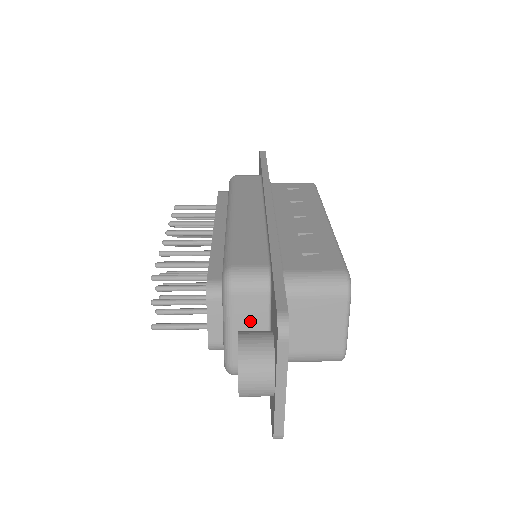
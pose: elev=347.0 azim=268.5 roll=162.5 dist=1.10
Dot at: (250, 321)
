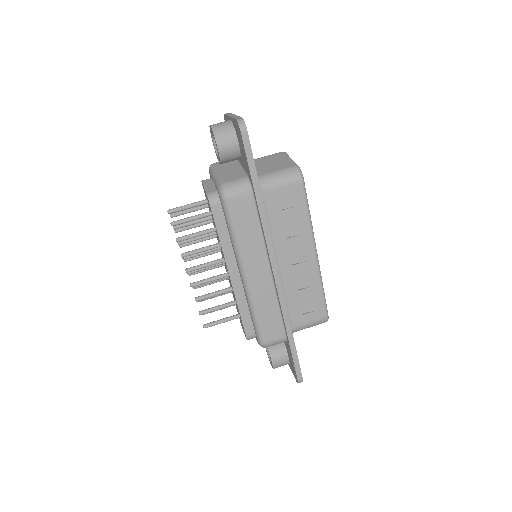
Dot at: occluded
